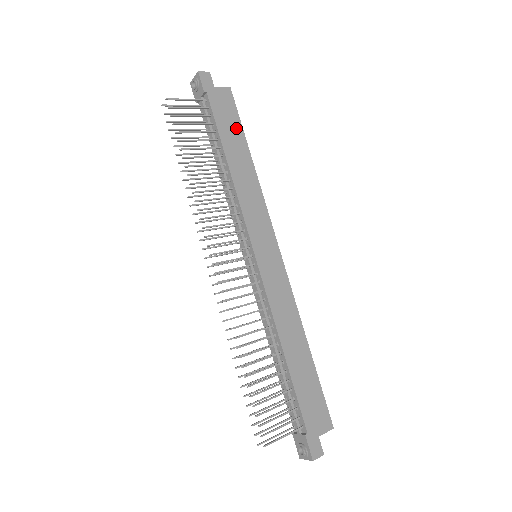
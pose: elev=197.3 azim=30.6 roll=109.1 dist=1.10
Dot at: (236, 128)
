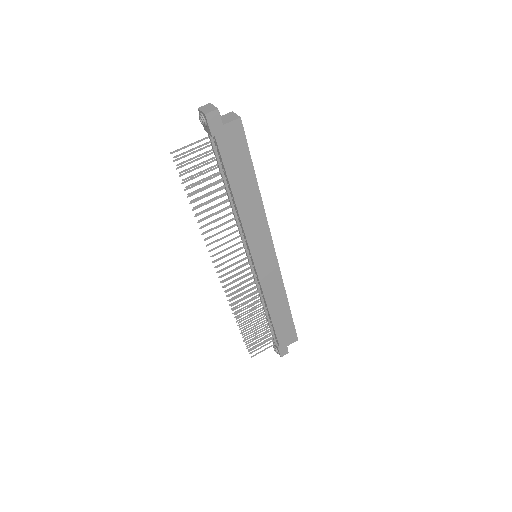
Dot at: (244, 162)
